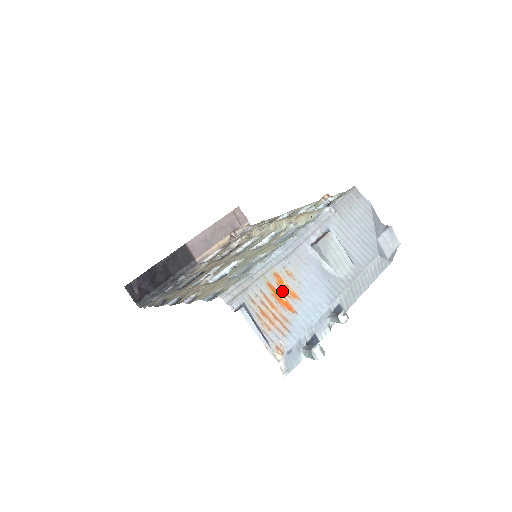
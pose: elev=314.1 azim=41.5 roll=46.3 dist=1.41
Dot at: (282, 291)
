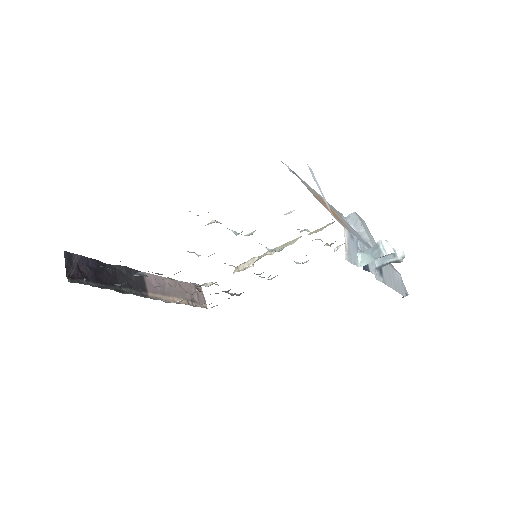
Dot at: (330, 209)
